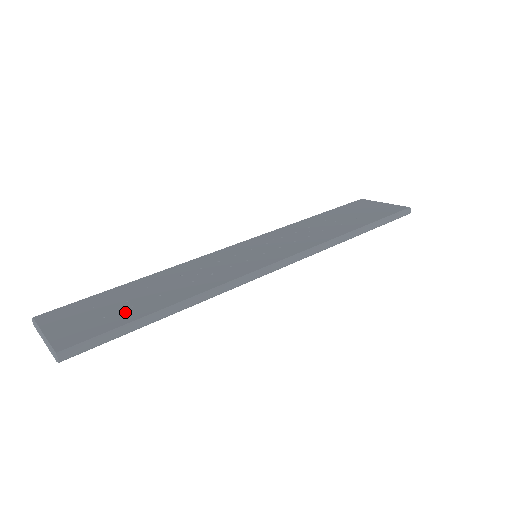
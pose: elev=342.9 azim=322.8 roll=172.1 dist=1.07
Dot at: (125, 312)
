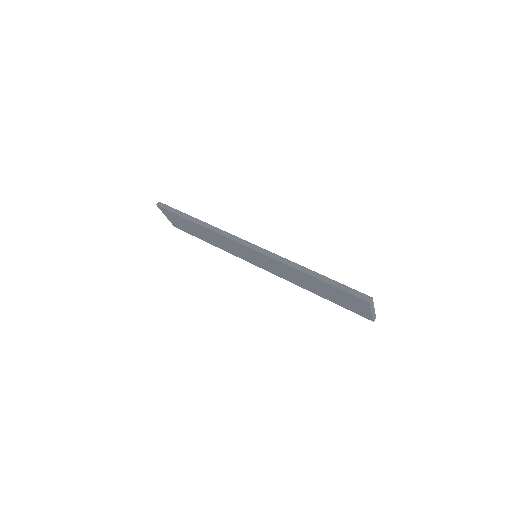
Dot at: occluded
